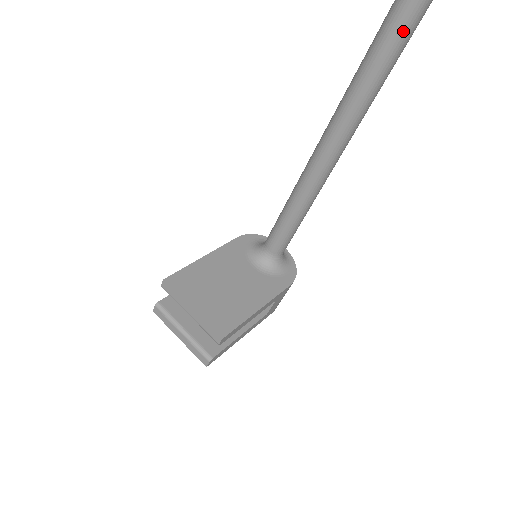
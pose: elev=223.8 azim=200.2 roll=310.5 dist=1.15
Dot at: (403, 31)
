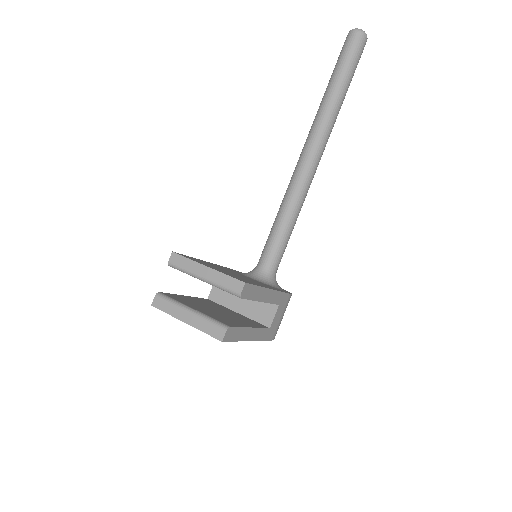
Dot at: (350, 65)
